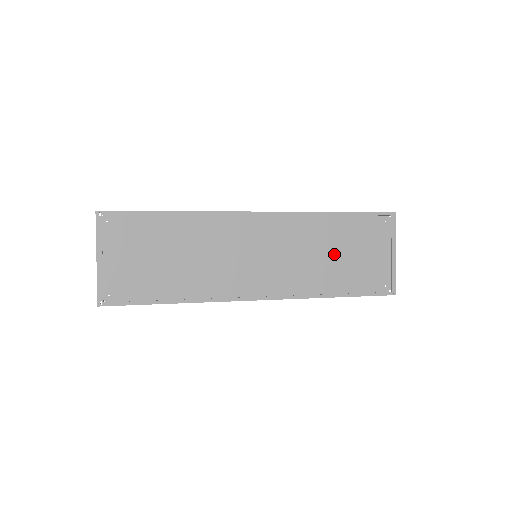
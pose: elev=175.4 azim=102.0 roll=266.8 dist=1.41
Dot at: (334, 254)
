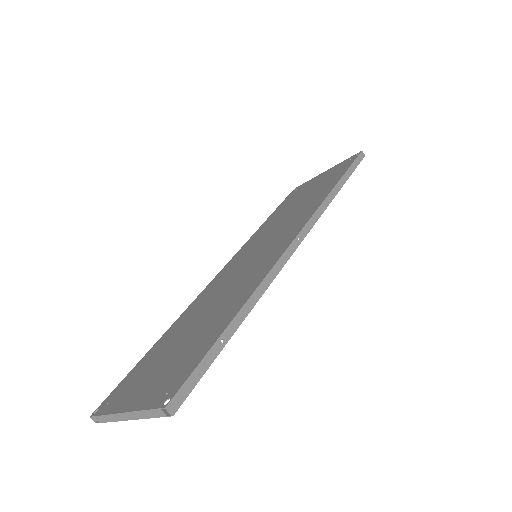
Dot at: (299, 203)
